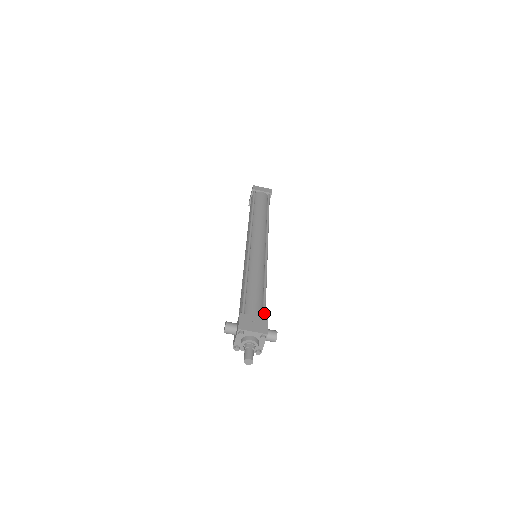
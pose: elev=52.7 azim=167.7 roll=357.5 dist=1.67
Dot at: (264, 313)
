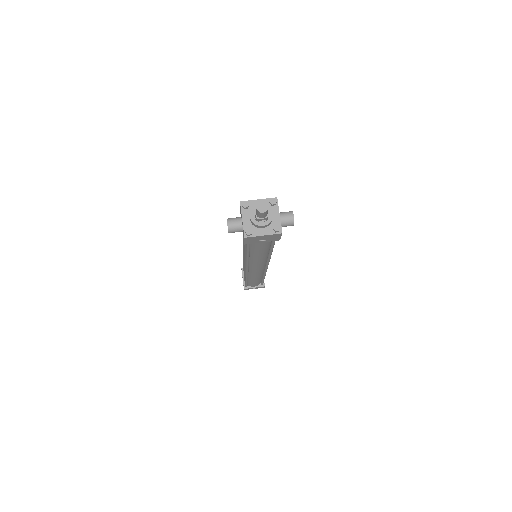
Dot at: occluded
